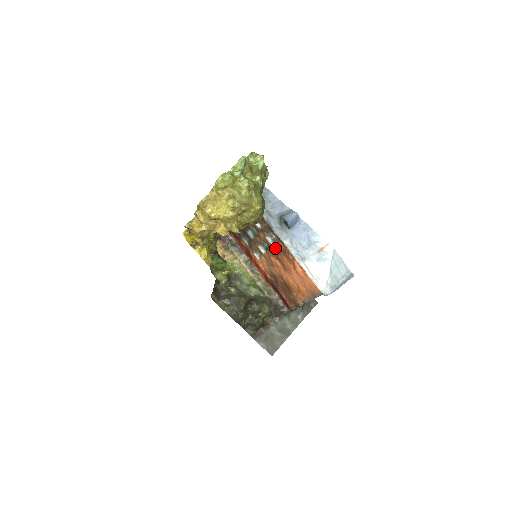
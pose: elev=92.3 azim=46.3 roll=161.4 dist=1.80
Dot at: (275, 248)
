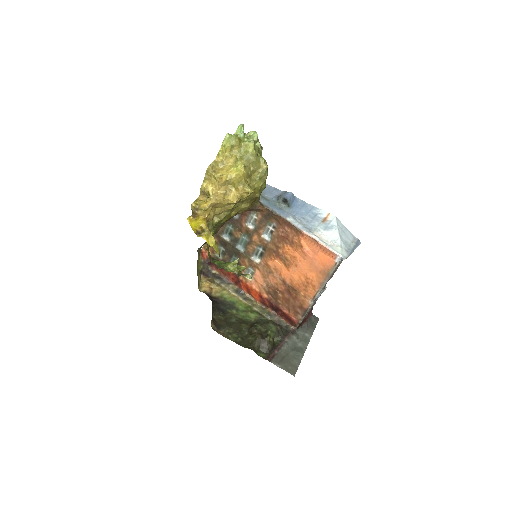
Dot at: (273, 243)
